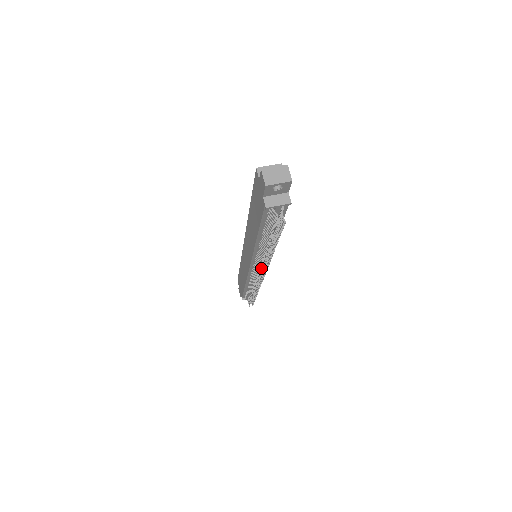
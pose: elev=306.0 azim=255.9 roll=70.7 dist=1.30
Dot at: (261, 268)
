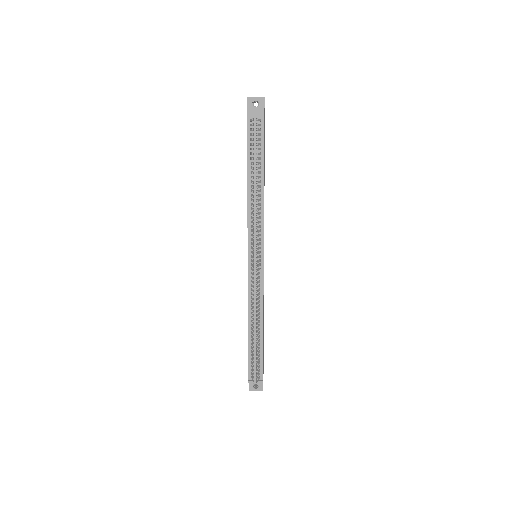
Dot at: (252, 231)
